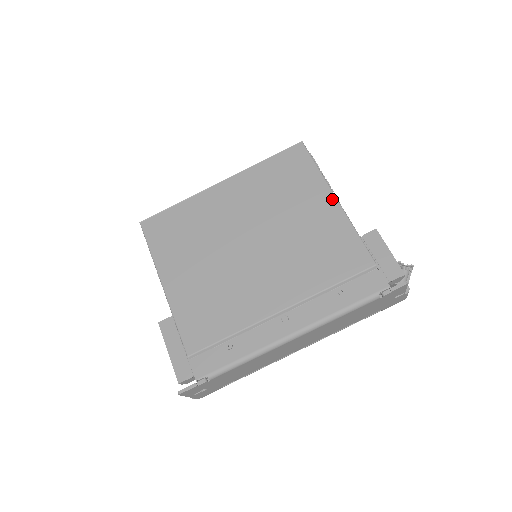
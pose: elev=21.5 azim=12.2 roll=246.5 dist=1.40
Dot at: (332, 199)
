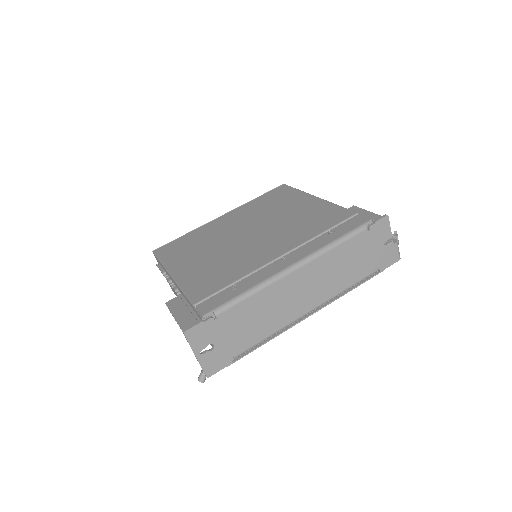
Dot at: (313, 197)
